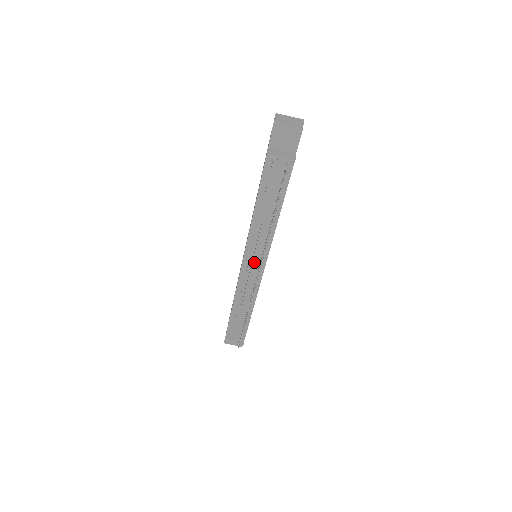
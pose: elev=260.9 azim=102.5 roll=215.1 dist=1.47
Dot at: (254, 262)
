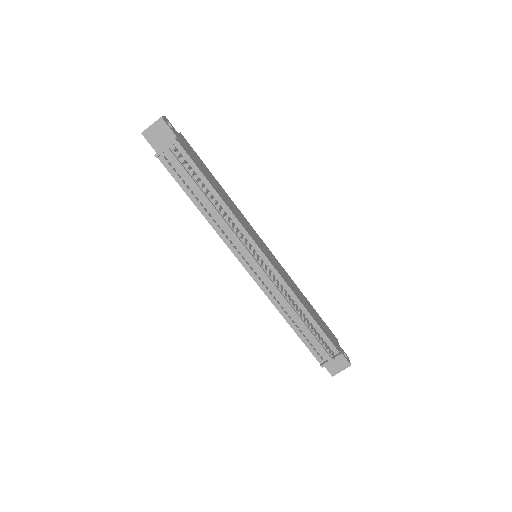
Dot at: (248, 256)
